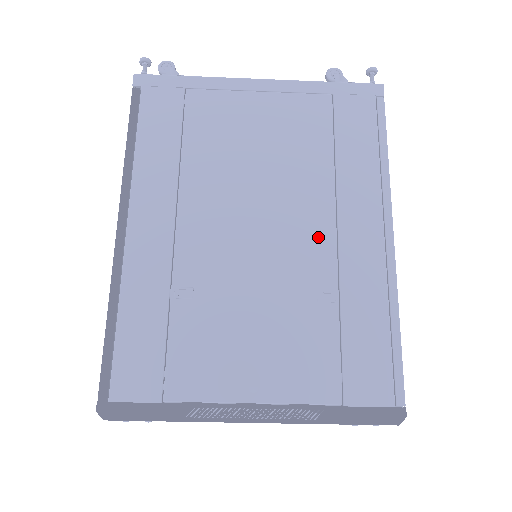
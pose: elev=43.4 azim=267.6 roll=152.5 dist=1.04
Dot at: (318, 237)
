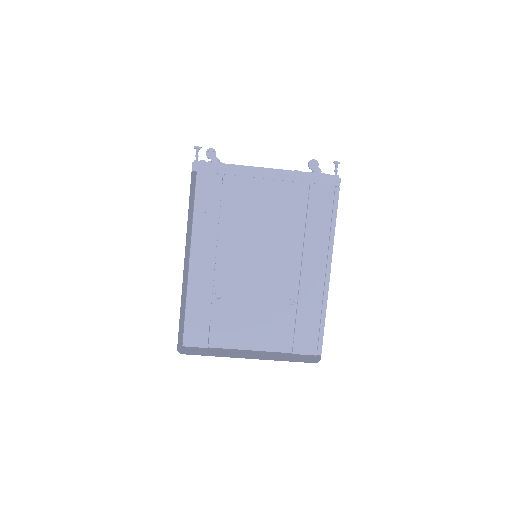
Dot at: (291, 271)
